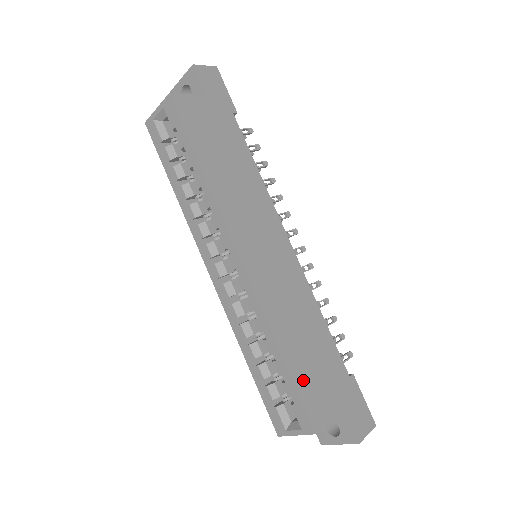
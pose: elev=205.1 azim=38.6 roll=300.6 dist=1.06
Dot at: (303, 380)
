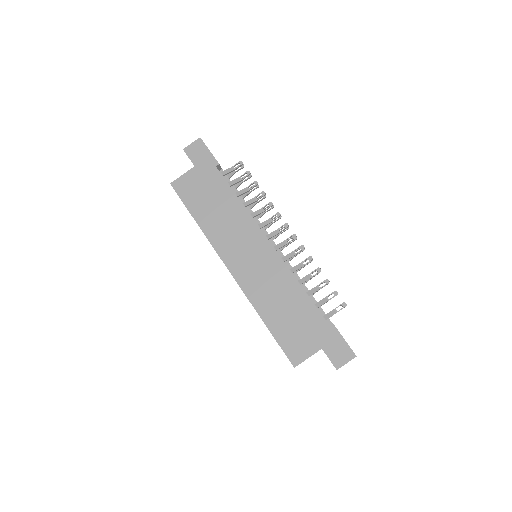
Dot at: (283, 336)
